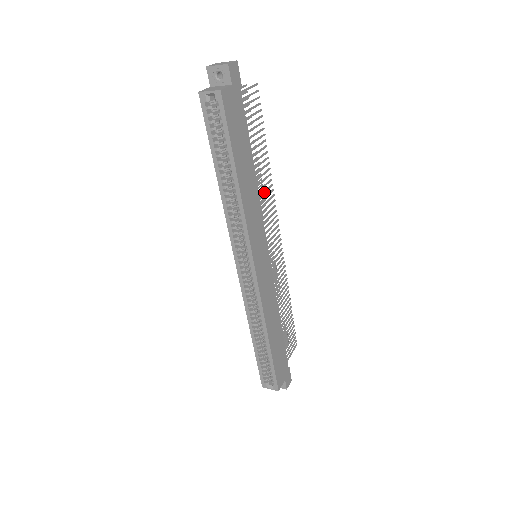
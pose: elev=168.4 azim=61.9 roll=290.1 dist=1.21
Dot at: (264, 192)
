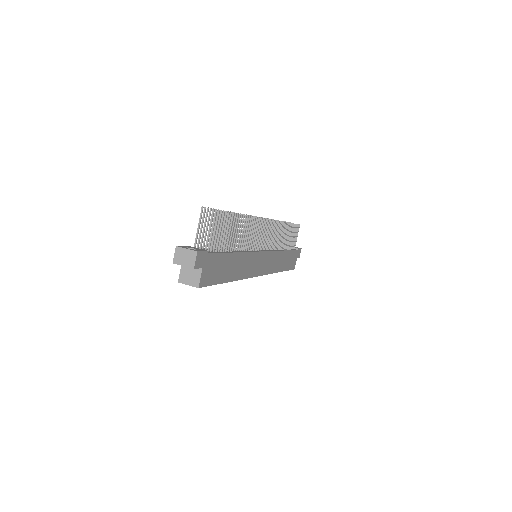
Dot at: (248, 235)
